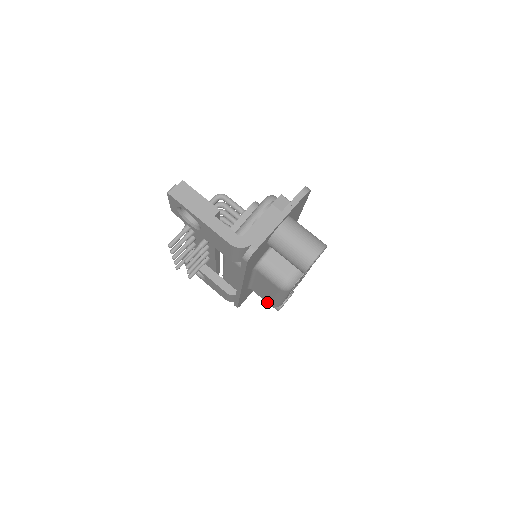
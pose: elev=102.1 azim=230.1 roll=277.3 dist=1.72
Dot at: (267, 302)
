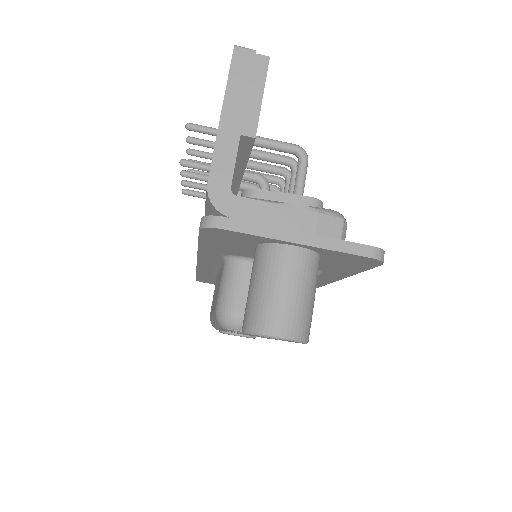
Dot at: occluded
